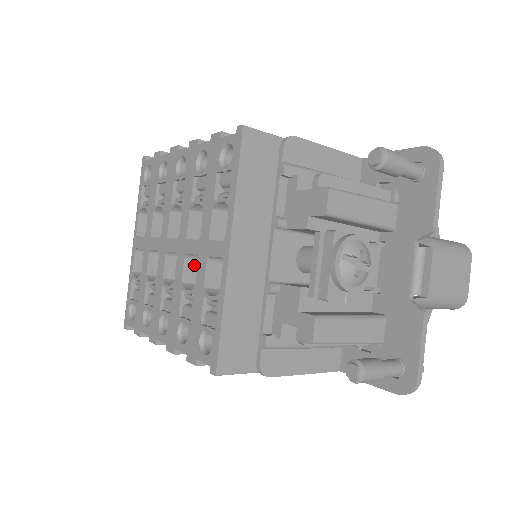
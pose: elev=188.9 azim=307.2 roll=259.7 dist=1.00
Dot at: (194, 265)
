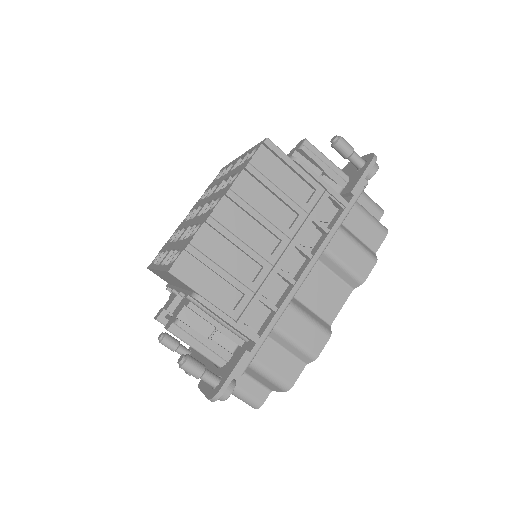
Dot at: occluded
